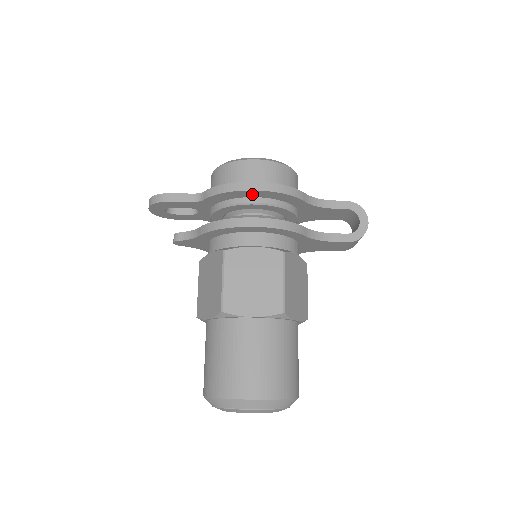
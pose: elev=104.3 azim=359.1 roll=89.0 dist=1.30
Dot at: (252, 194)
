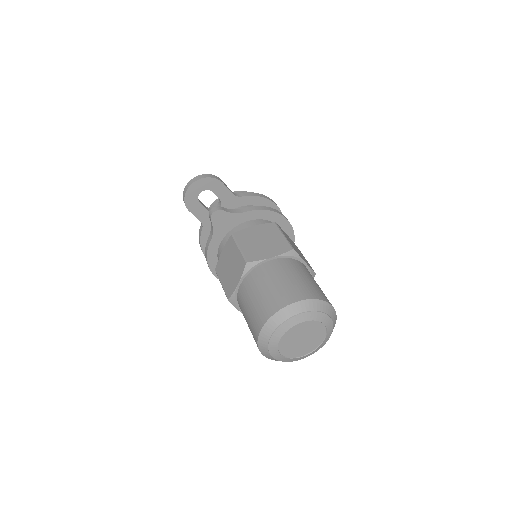
Dot at: occluded
